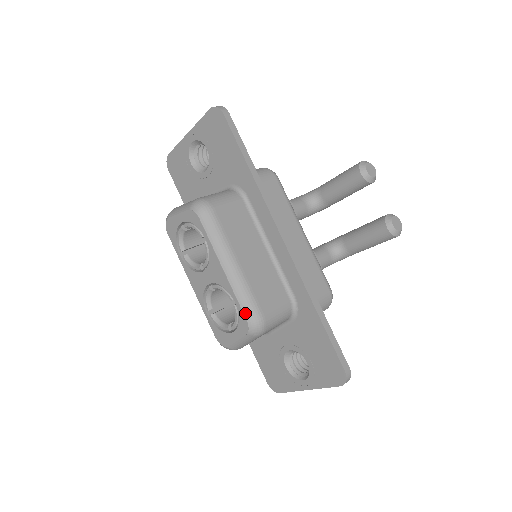
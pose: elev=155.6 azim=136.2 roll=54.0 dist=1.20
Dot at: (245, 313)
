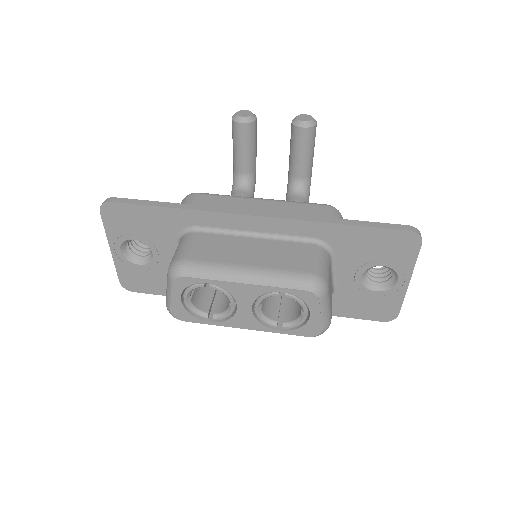
Dot at: (297, 288)
